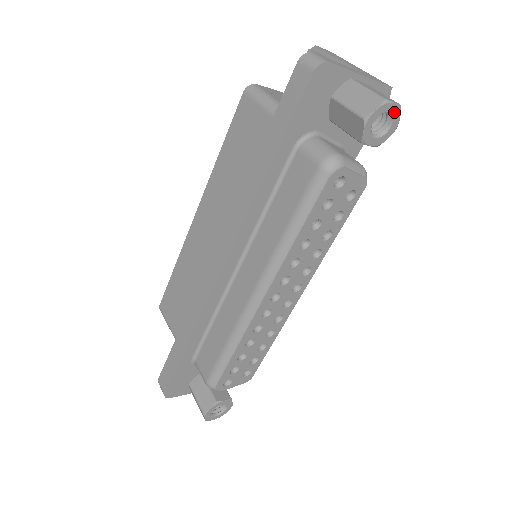
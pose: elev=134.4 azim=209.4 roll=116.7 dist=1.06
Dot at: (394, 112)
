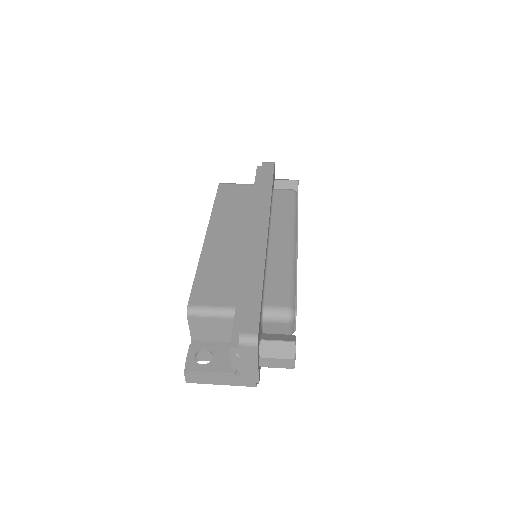
Dot at: occluded
